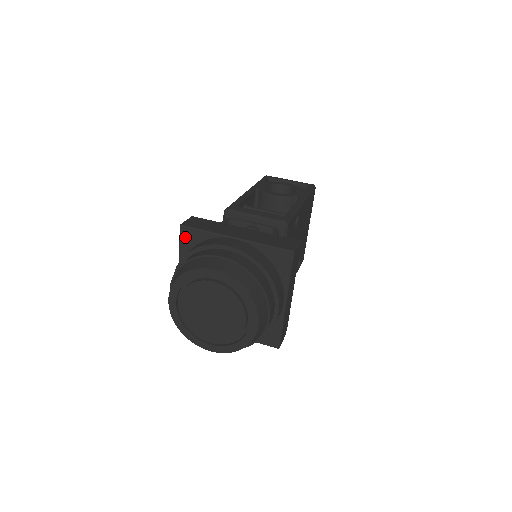
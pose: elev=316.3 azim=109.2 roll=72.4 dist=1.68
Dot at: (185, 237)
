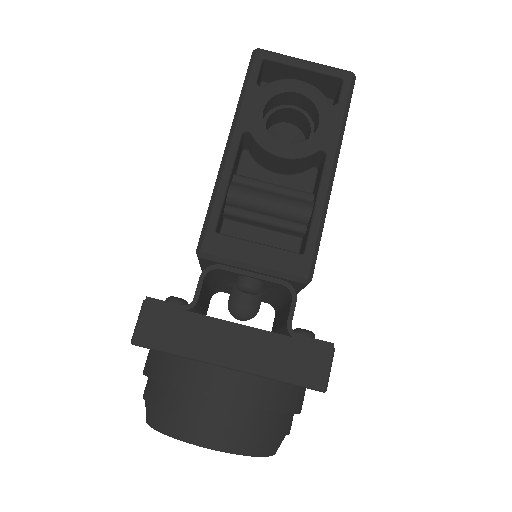
Dot at: occluded
